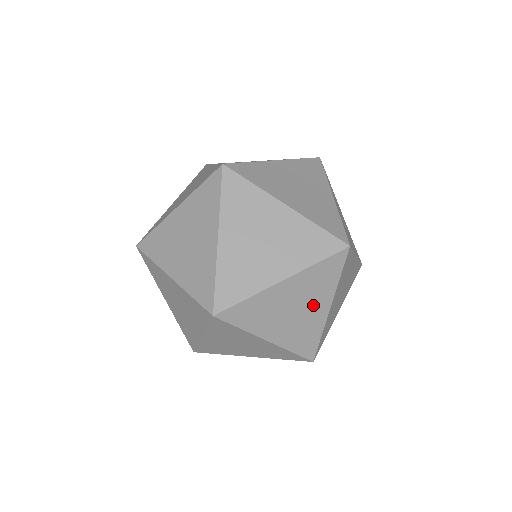
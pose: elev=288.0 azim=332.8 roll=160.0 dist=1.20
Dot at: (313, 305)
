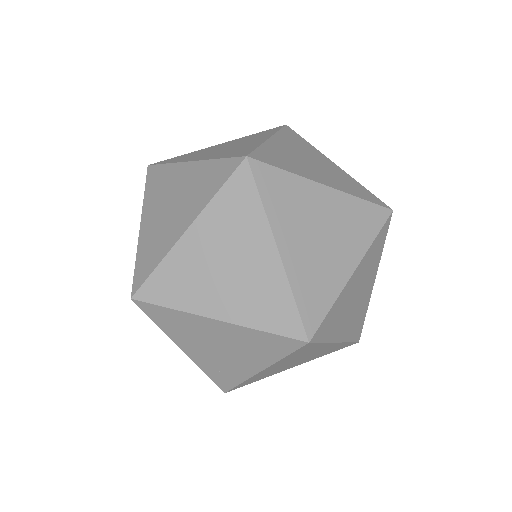
Dot at: (366, 285)
